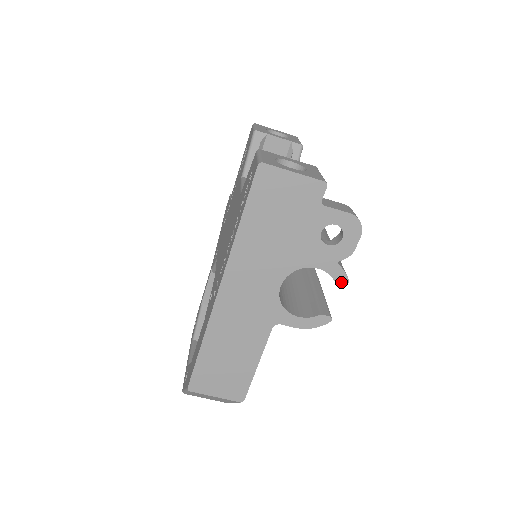
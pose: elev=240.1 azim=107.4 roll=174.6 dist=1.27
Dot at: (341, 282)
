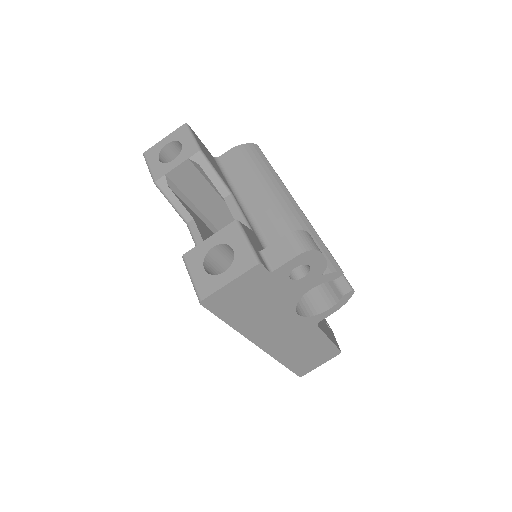
Dot at: (337, 277)
